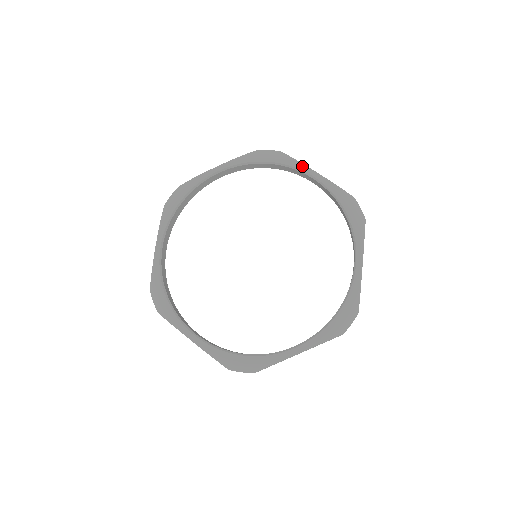
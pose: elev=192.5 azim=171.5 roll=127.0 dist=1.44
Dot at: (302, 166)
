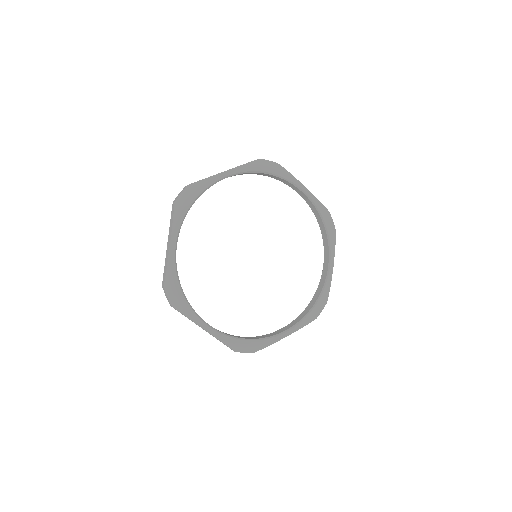
Dot at: (296, 181)
